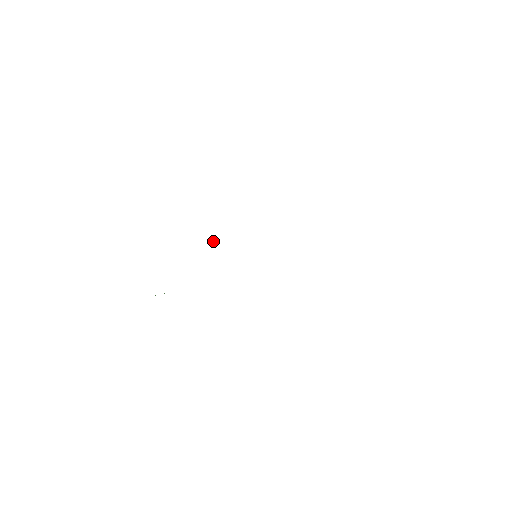
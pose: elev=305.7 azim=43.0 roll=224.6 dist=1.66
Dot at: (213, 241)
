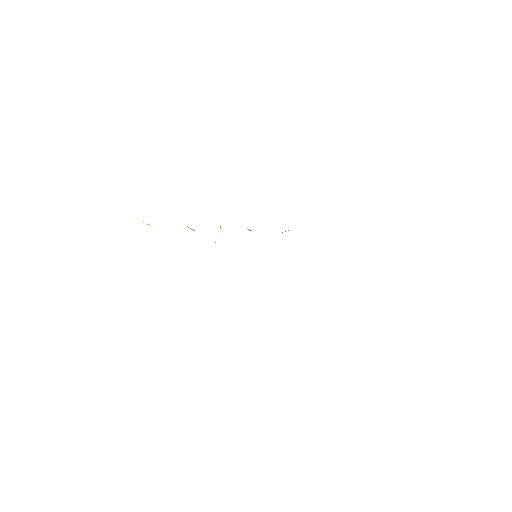
Dot at: (221, 228)
